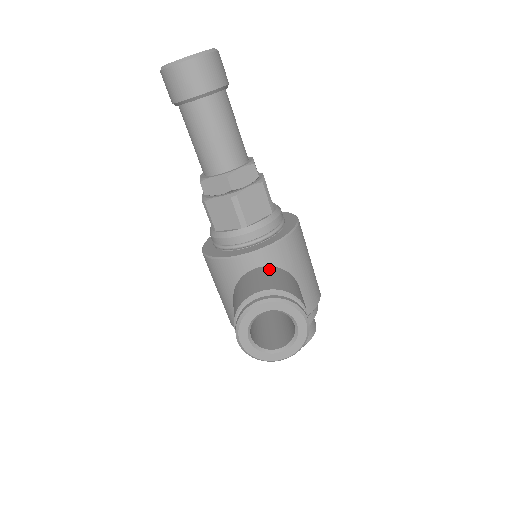
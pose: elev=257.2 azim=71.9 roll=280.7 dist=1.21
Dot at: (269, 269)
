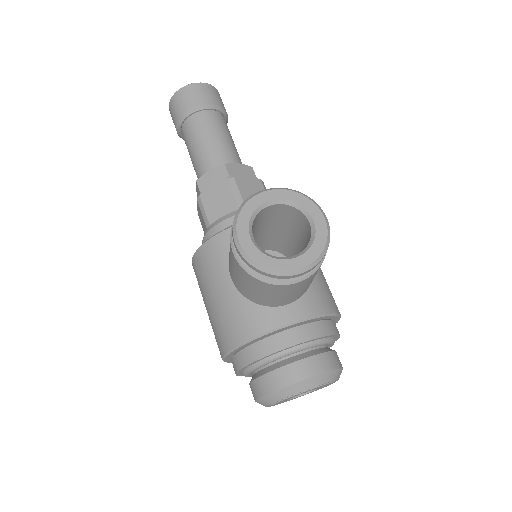
Dot at: occluded
